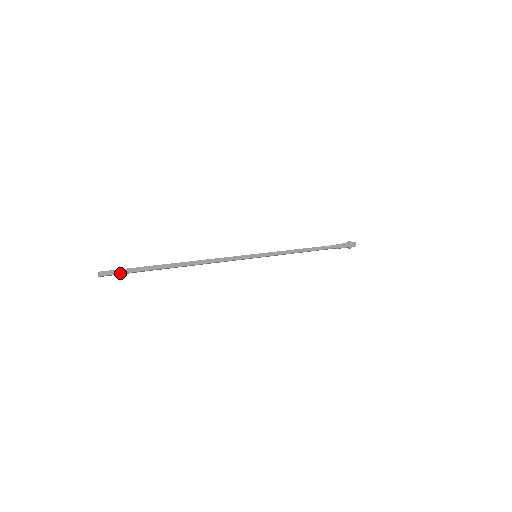
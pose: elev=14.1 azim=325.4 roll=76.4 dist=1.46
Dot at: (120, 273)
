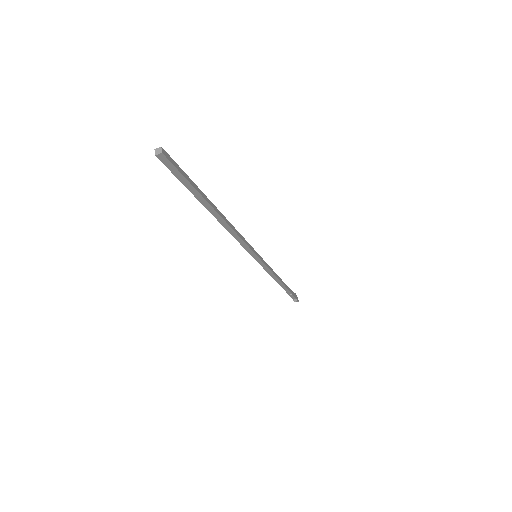
Dot at: (178, 169)
